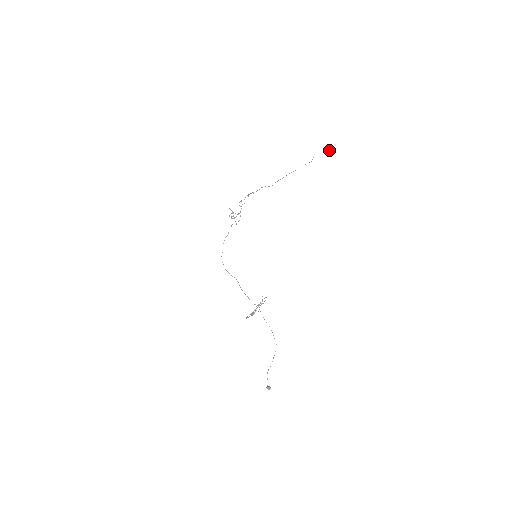
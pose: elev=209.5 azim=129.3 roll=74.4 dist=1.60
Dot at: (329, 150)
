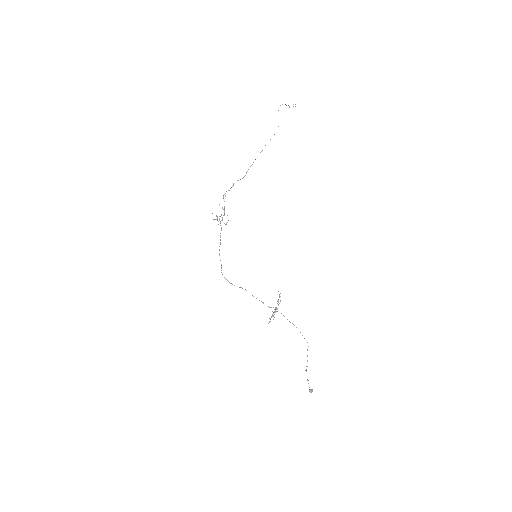
Dot at: occluded
